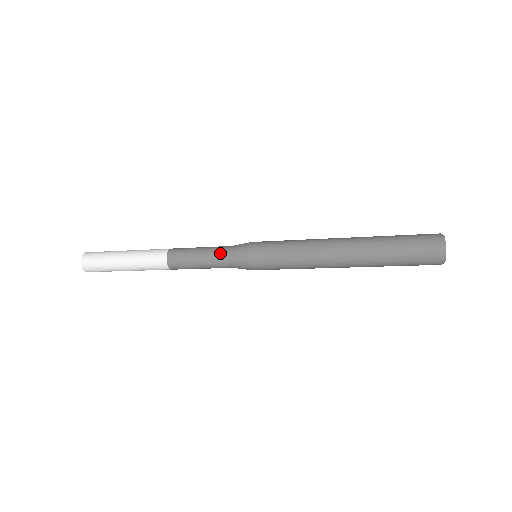
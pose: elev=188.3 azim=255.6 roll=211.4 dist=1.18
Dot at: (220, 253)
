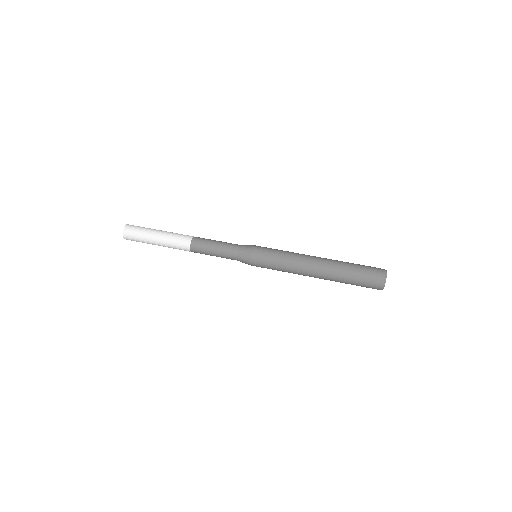
Dot at: (230, 252)
